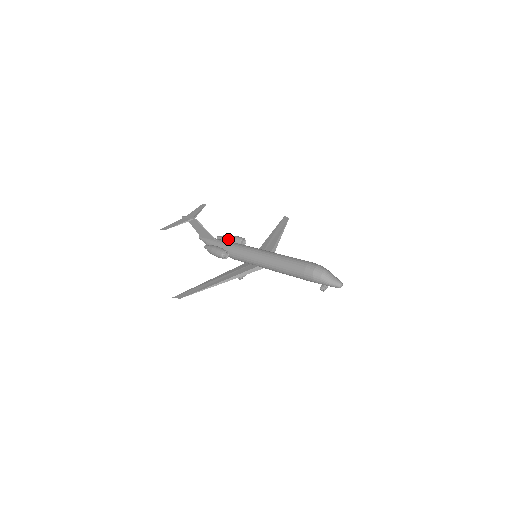
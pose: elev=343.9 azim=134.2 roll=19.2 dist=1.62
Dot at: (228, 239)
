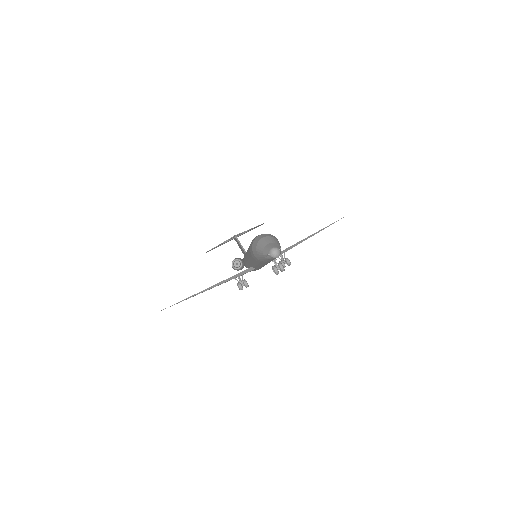
Dot at: occluded
